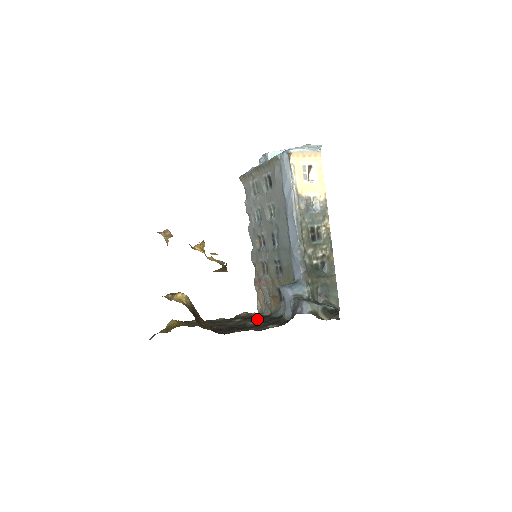
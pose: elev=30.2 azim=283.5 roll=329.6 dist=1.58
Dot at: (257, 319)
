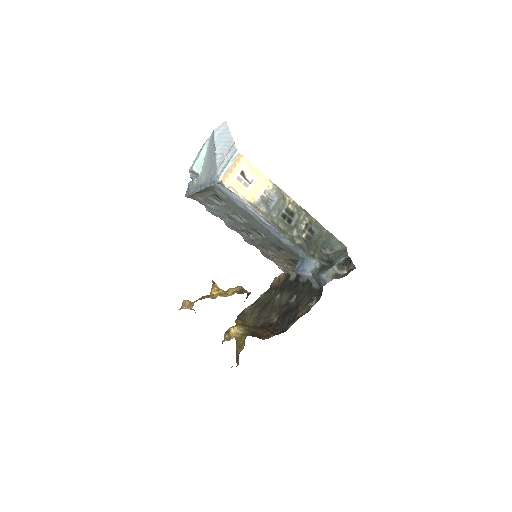
Dot at: (292, 290)
